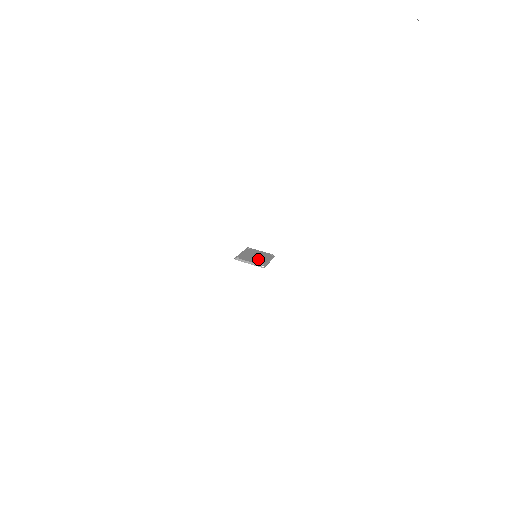
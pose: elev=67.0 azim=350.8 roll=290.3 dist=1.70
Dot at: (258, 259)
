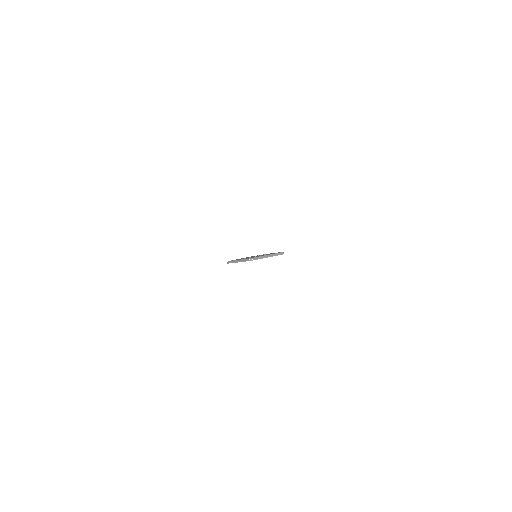
Dot at: occluded
